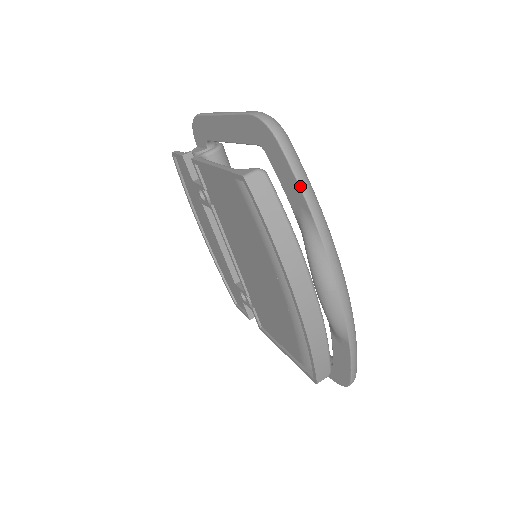
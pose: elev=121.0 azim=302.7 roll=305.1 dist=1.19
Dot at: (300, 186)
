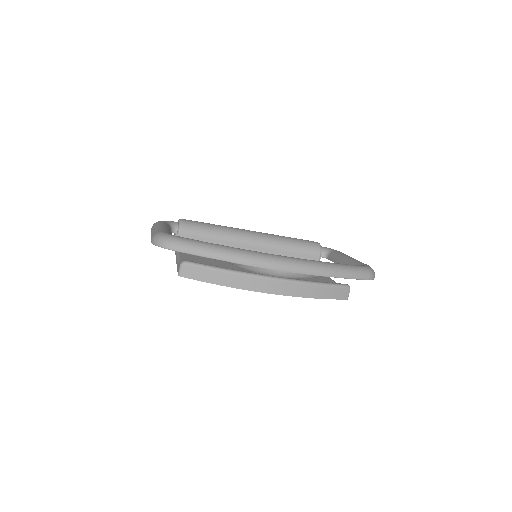
Dot at: (201, 256)
